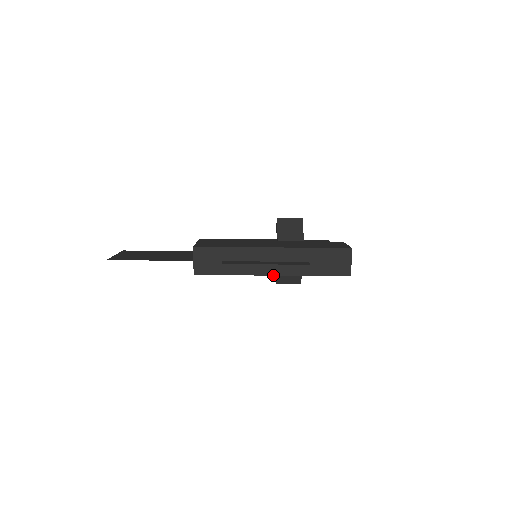
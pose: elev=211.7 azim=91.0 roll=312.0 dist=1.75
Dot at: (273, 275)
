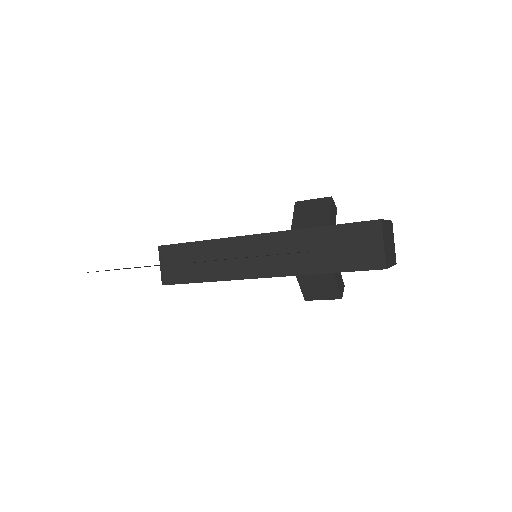
Dot at: (262, 277)
